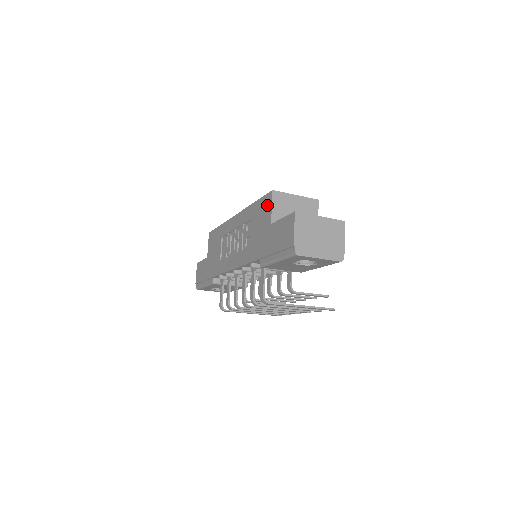
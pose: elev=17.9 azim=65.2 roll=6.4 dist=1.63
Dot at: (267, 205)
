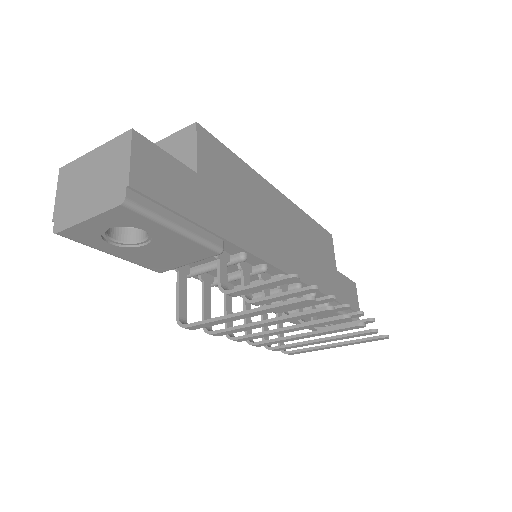
Dot at: occluded
